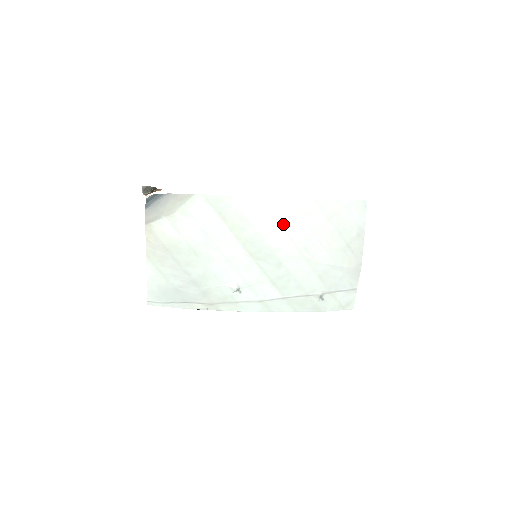
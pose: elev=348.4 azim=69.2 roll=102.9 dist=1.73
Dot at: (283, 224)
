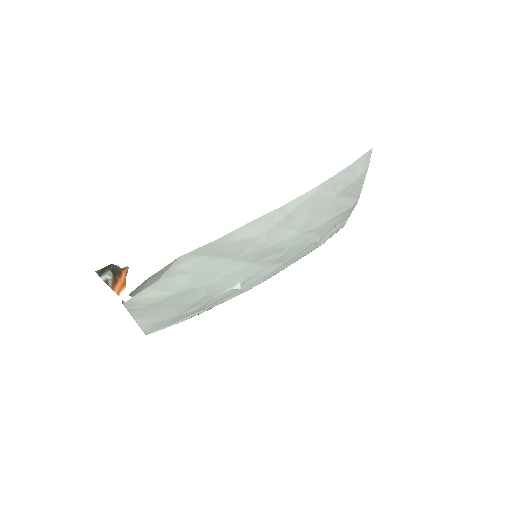
Dot at: (285, 223)
